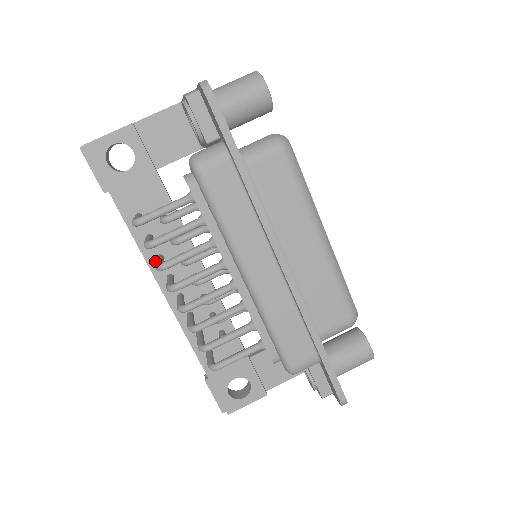
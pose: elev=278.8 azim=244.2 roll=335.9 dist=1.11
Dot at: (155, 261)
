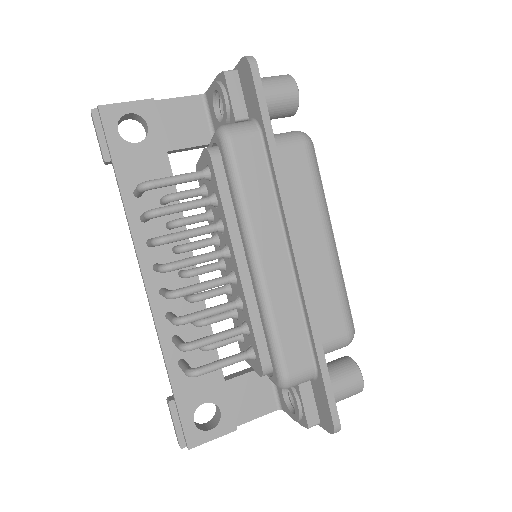
Dot at: (144, 245)
